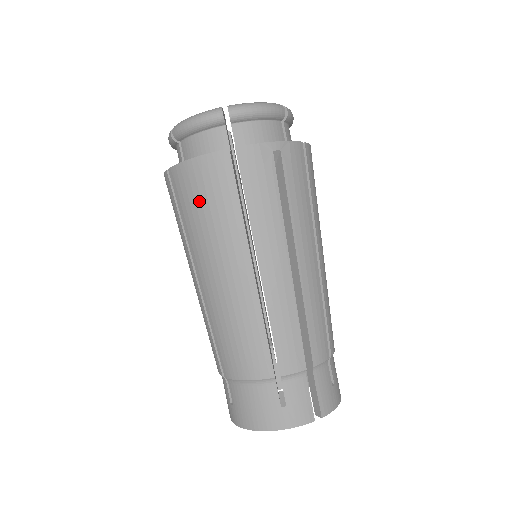
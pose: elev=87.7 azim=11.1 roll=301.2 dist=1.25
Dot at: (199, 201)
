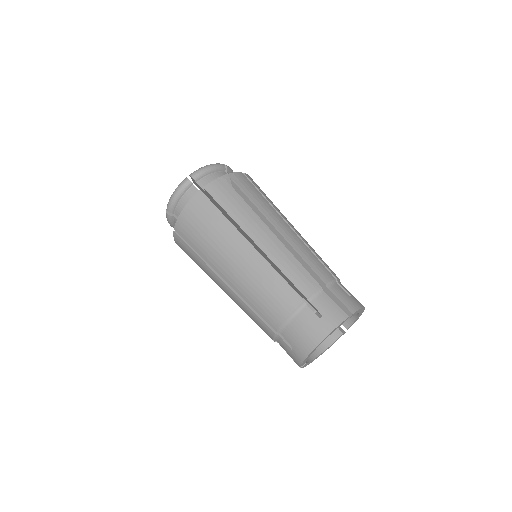
Dot at: (199, 229)
